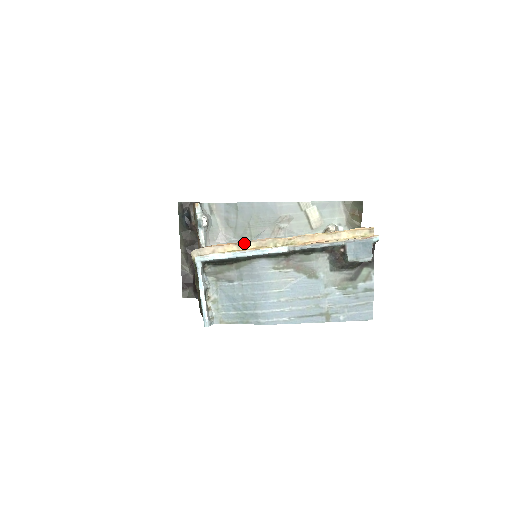
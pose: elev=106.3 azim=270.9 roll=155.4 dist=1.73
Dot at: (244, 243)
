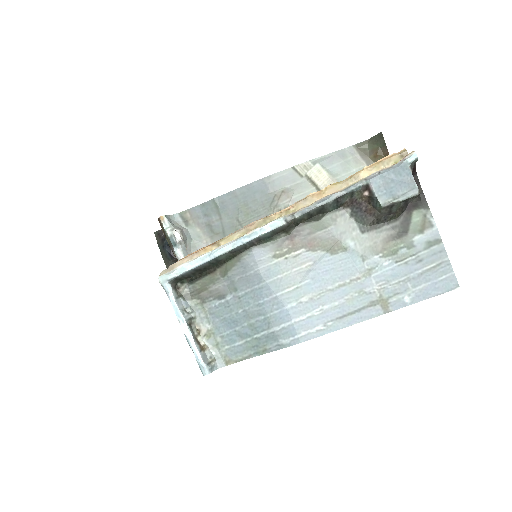
Dot at: (225, 238)
